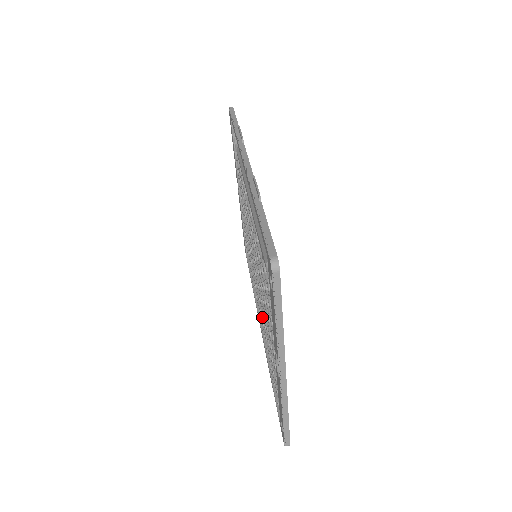
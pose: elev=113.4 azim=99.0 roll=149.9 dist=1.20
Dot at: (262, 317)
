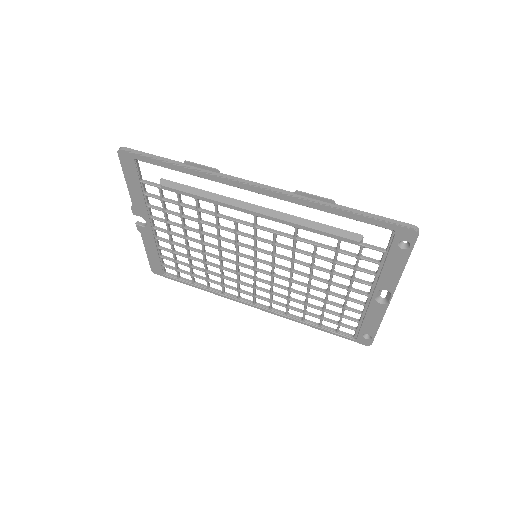
Dot at: (276, 295)
